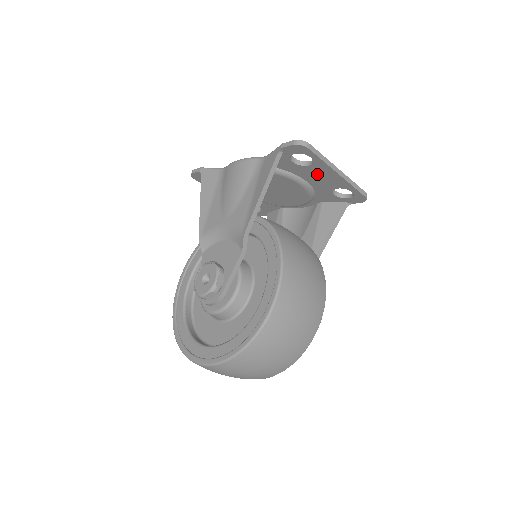
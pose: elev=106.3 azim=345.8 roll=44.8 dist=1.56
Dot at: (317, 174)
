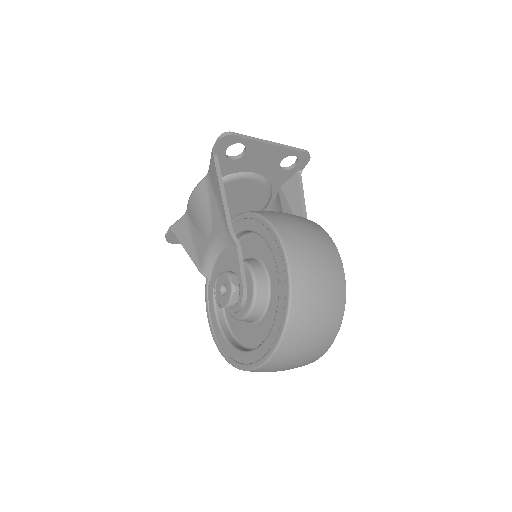
Dot at: (256, 158)
